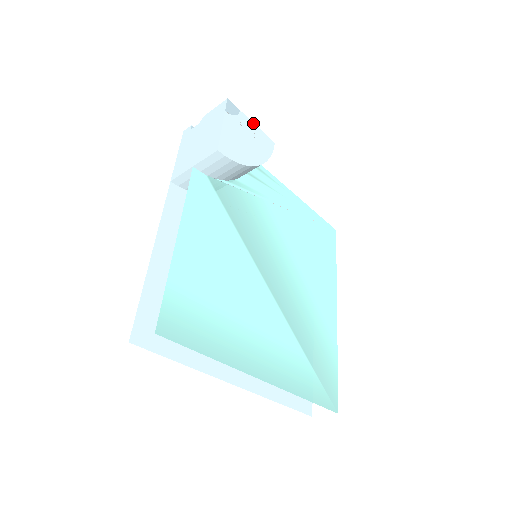
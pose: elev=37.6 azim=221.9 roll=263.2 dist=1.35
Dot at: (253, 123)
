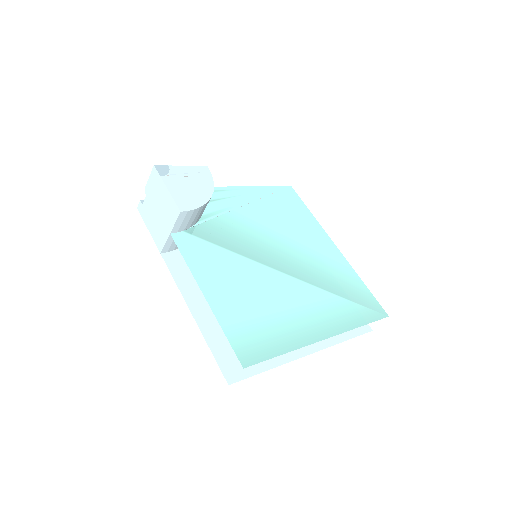
Dot at: (183, 166)
